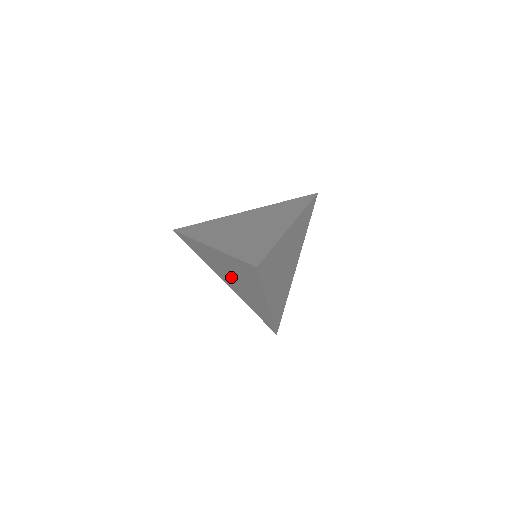
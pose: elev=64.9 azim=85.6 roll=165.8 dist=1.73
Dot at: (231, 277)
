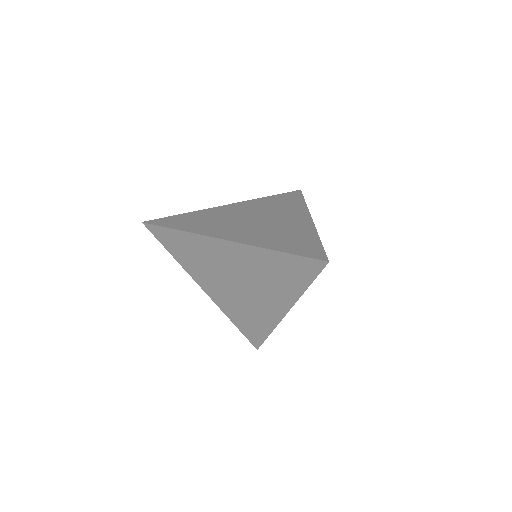
Dot at: (234, 281)
